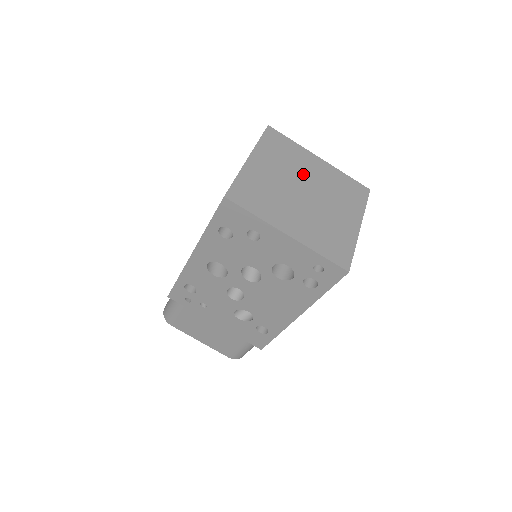
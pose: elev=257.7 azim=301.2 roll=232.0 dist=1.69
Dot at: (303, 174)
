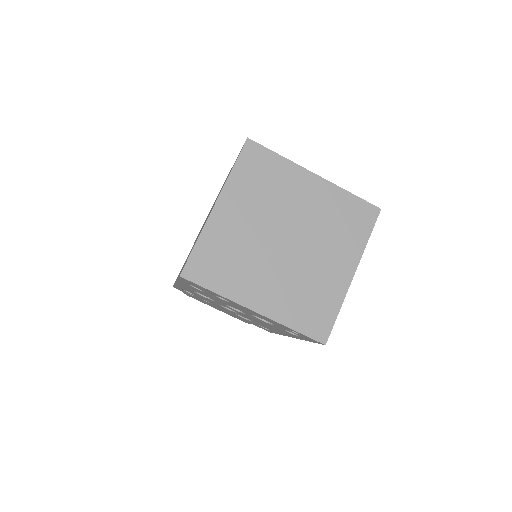
Dot at: (287, 210)
